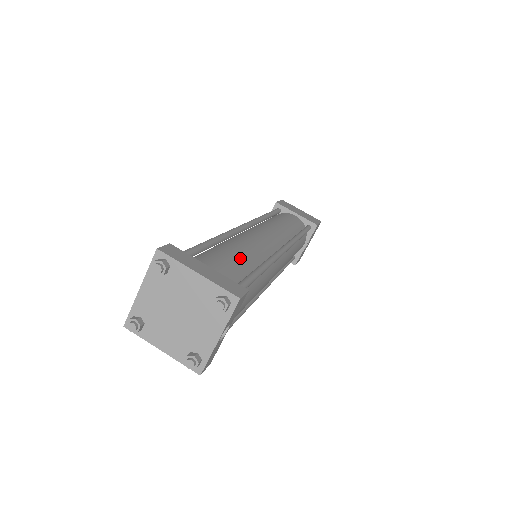
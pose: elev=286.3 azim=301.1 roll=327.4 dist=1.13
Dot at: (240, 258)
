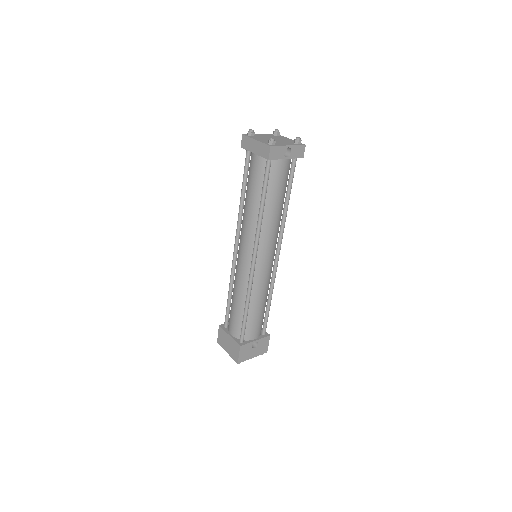
Dot at: occluded
